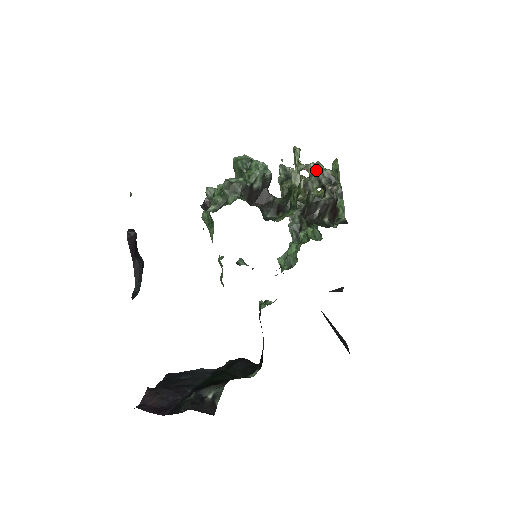
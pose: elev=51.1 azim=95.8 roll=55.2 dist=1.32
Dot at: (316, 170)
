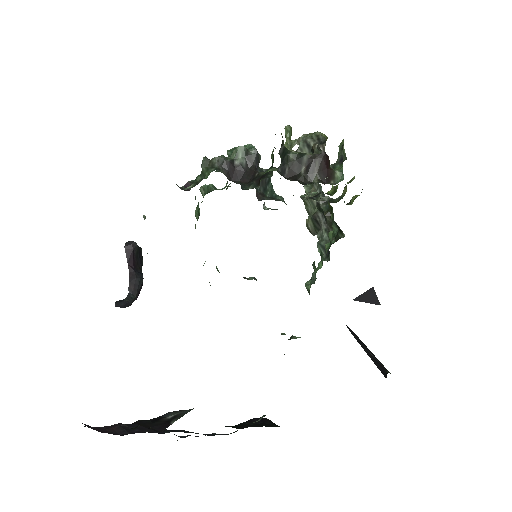
Dot at: occluded
